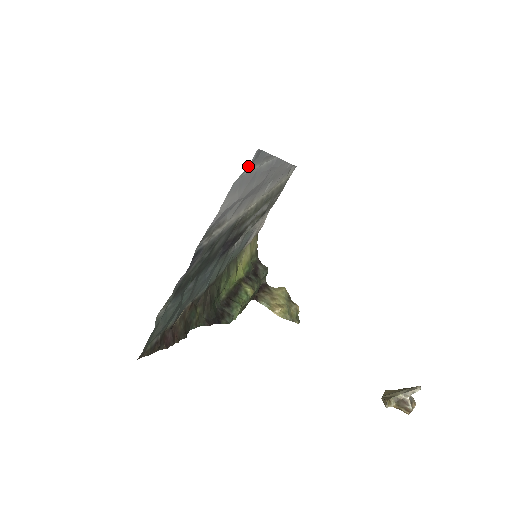
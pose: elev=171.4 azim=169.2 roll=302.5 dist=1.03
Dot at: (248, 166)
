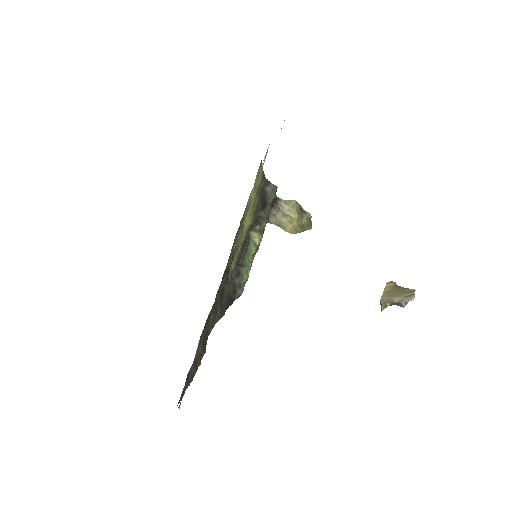
Dot at: occluded
